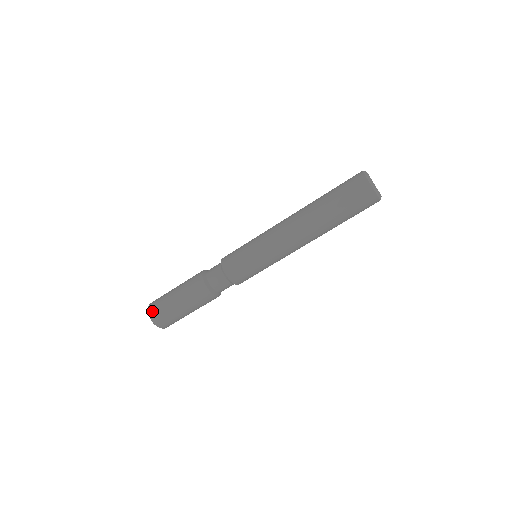
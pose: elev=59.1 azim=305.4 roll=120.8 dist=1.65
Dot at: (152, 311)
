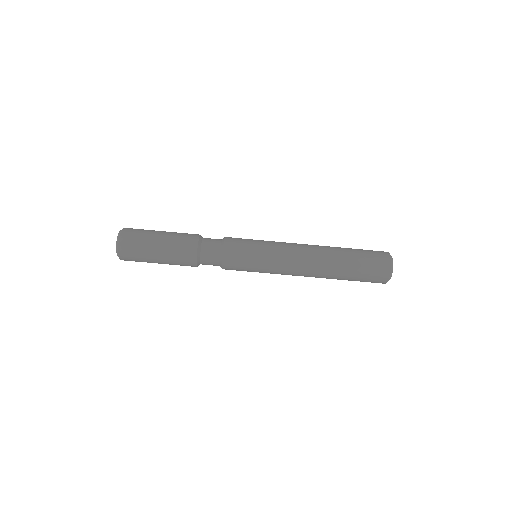
Dot at: (127, 230)
